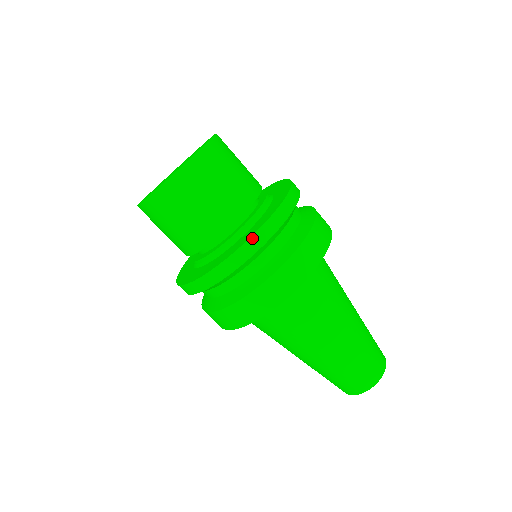
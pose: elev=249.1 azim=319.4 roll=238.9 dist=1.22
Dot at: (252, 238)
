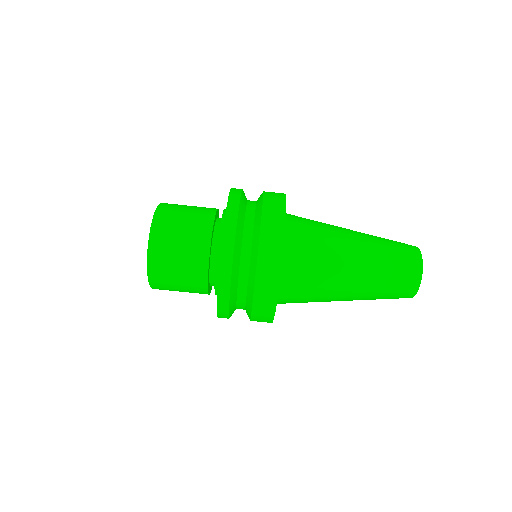
Dot at: (221, 267)
